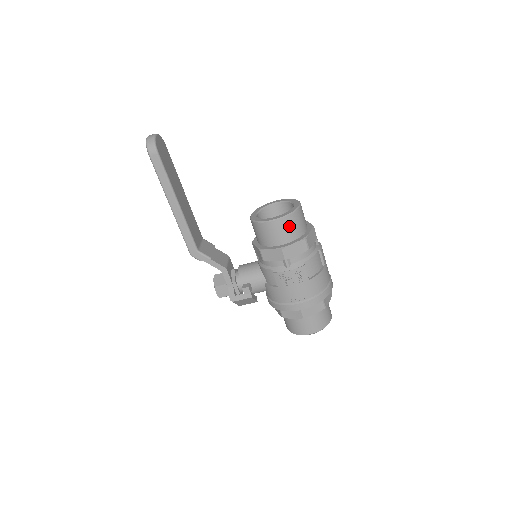
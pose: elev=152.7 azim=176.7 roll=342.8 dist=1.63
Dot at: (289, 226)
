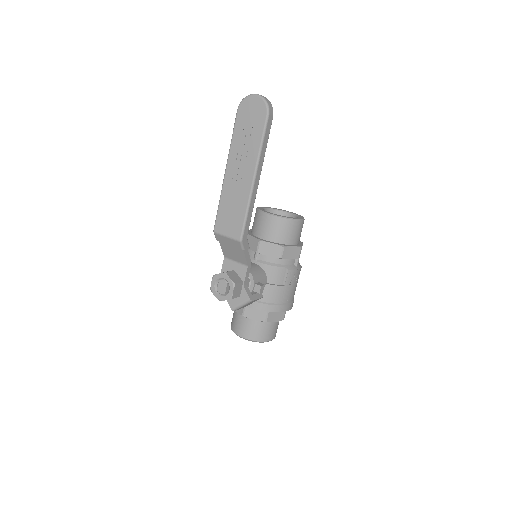
Dot at: occluded
